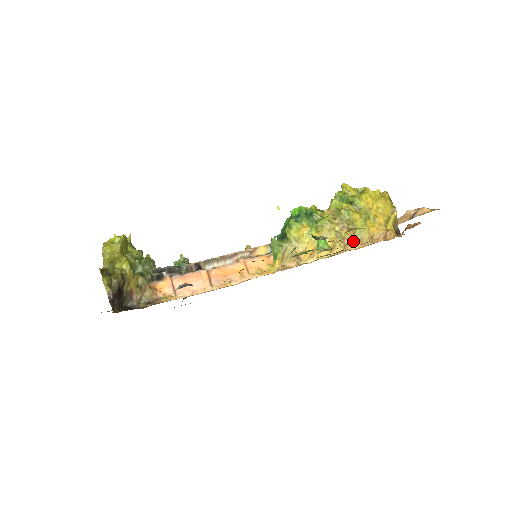
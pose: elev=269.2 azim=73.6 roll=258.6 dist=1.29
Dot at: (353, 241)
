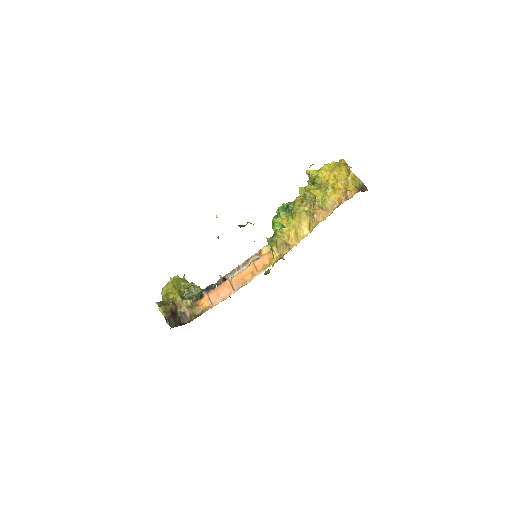
Dot at: (321, 213)
